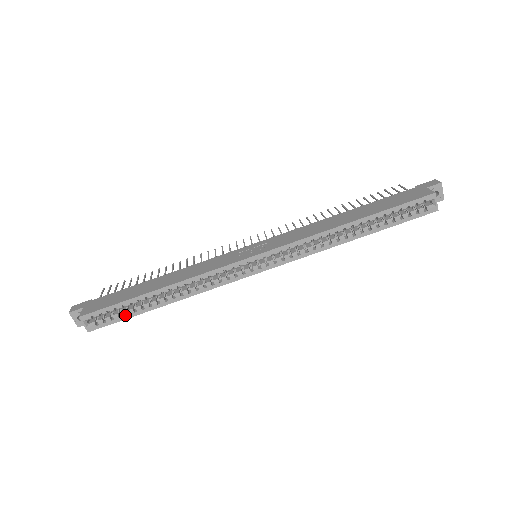
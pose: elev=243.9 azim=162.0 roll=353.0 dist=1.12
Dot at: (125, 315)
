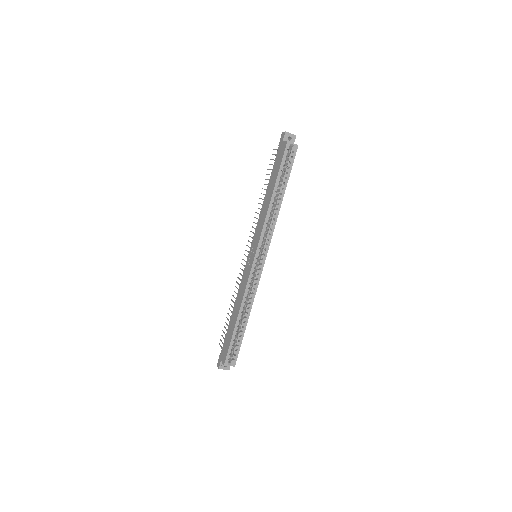
Dot at: (239, 343)
